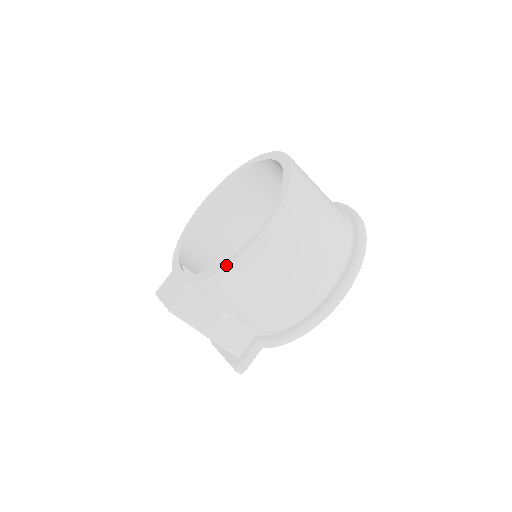
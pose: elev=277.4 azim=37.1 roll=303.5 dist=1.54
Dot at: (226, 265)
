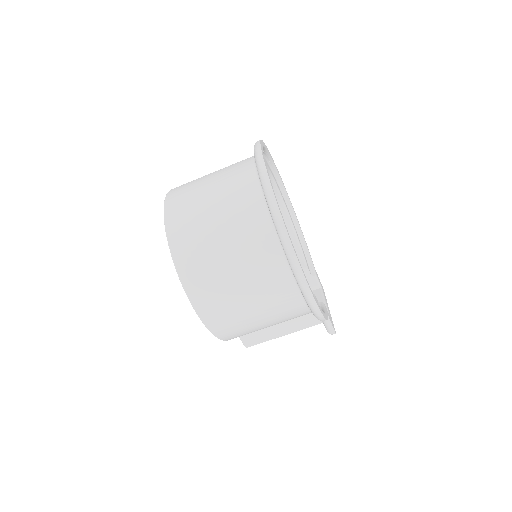
Dot at: occluded
